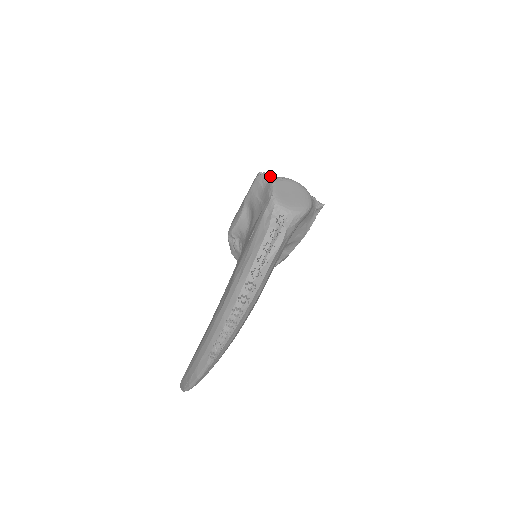
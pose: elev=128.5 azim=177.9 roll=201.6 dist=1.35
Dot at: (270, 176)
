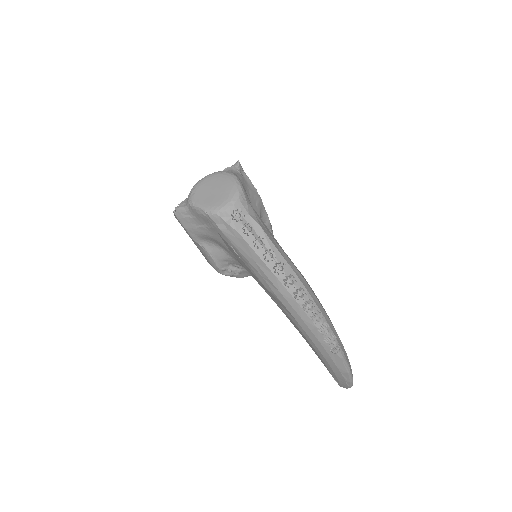
Dot at: (183, 203)
